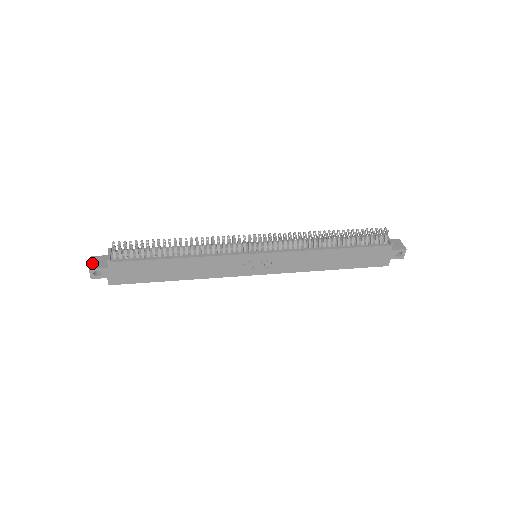
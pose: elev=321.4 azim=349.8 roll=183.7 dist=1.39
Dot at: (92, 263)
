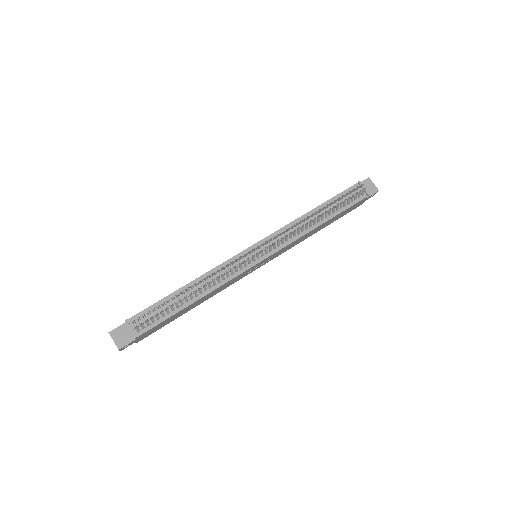
Dot at: (117, 341)
